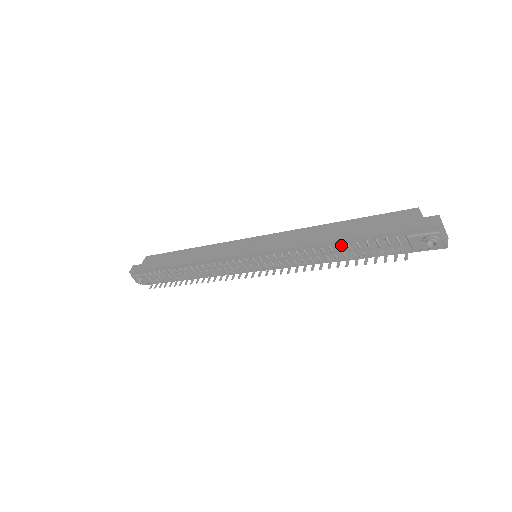
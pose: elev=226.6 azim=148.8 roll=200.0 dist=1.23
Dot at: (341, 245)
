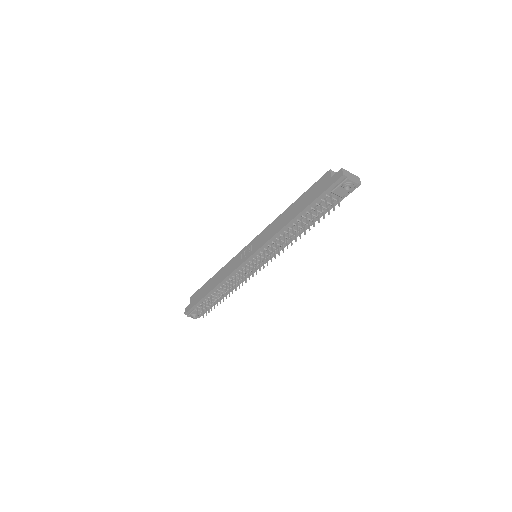
Dot at: (299, 219)
